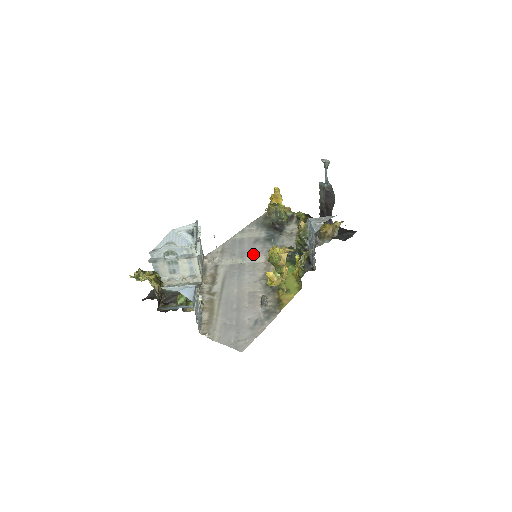
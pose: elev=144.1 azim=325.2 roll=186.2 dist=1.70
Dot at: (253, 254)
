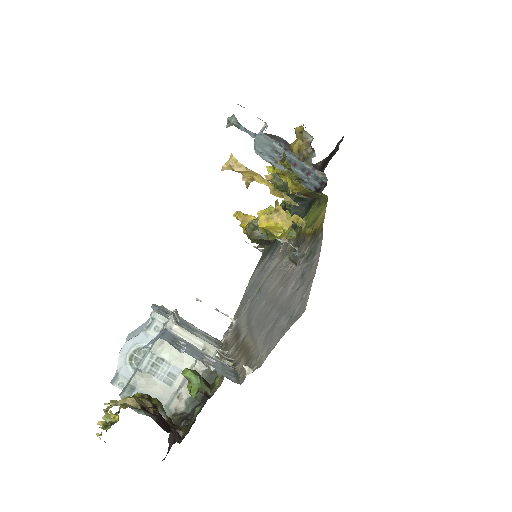
Dot at: (265, 272)
